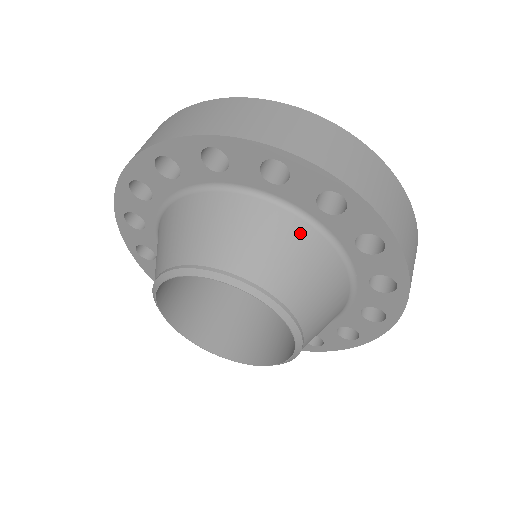
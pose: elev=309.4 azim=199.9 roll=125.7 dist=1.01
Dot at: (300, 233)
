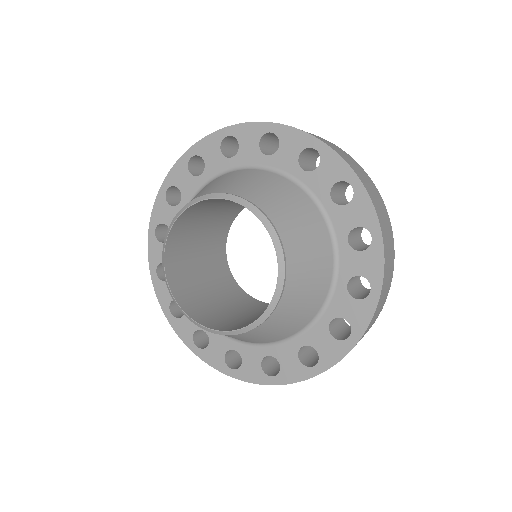
Dot at: (286, 185)
